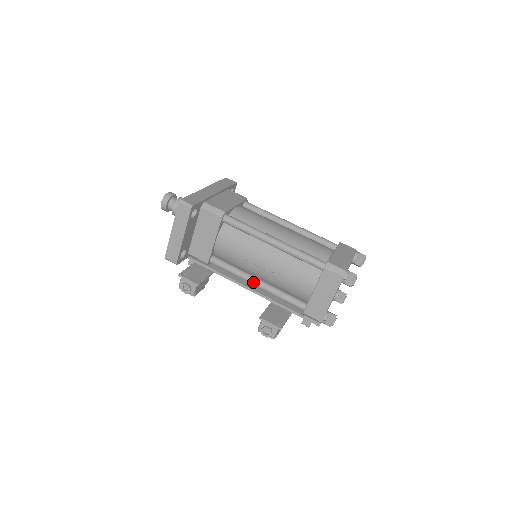
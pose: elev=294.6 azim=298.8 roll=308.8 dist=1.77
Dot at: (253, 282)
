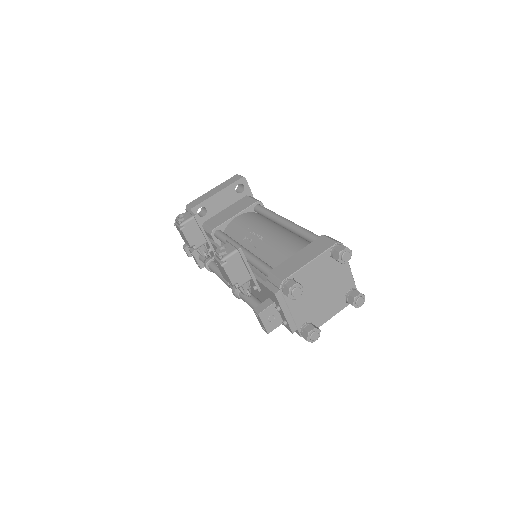
Dot at: occluded
